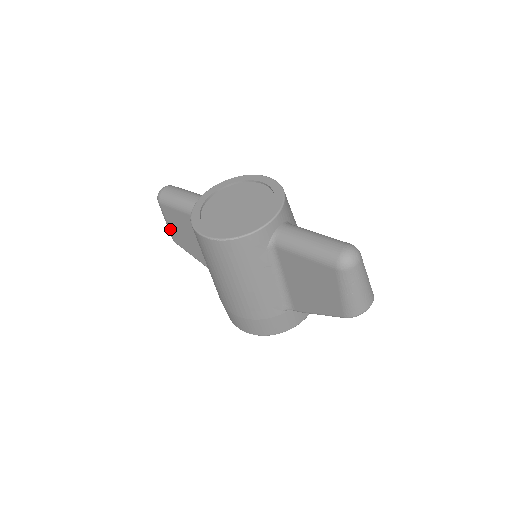
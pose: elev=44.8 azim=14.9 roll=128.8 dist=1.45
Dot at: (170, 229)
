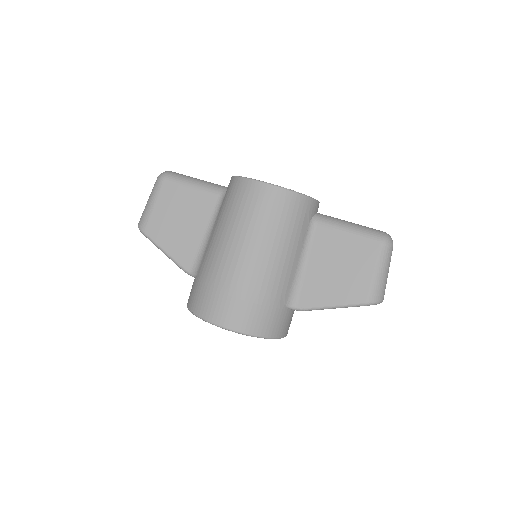
Dot at: (152, 213)
